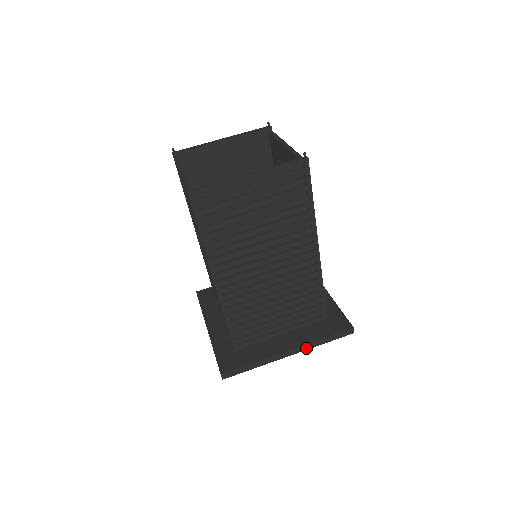
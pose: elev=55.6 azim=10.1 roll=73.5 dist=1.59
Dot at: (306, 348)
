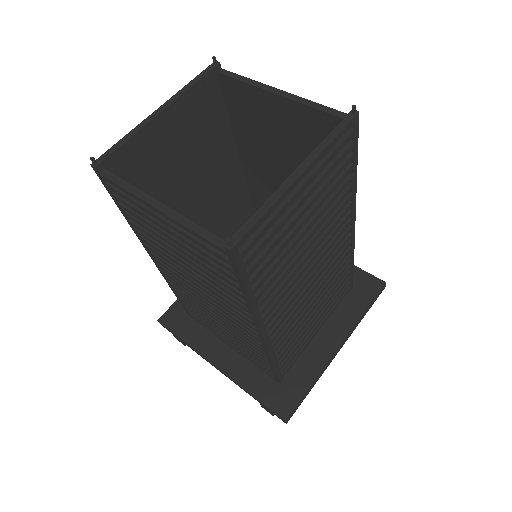
Dot at: (351, 332)
